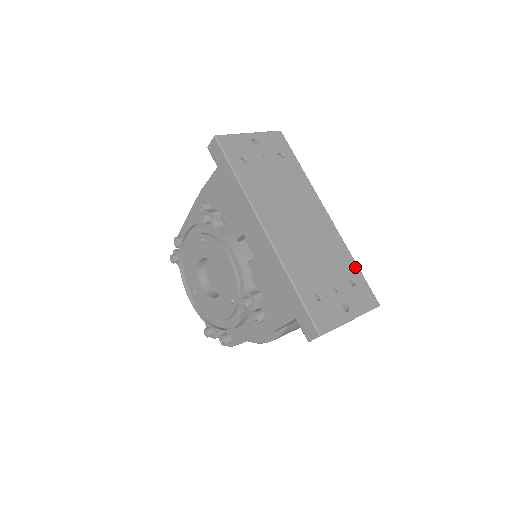
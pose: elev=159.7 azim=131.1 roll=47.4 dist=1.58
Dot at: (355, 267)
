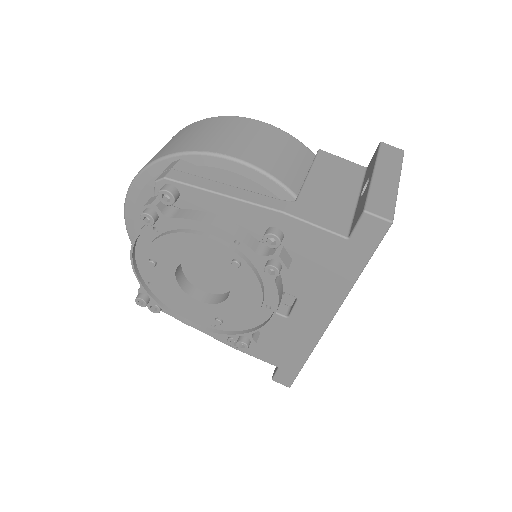
Dot at: occluded
